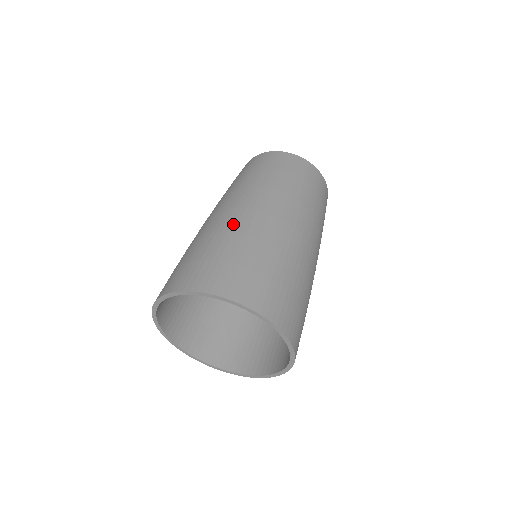
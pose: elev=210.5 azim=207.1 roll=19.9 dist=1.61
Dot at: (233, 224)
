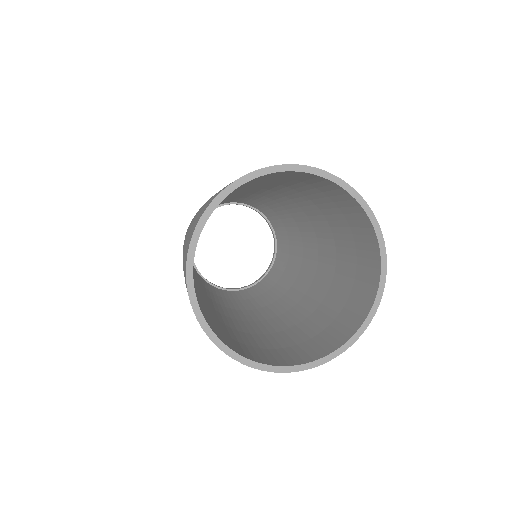
Dot at: occluded
